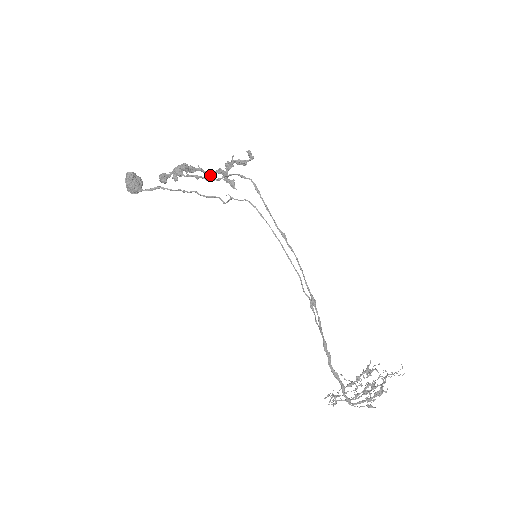
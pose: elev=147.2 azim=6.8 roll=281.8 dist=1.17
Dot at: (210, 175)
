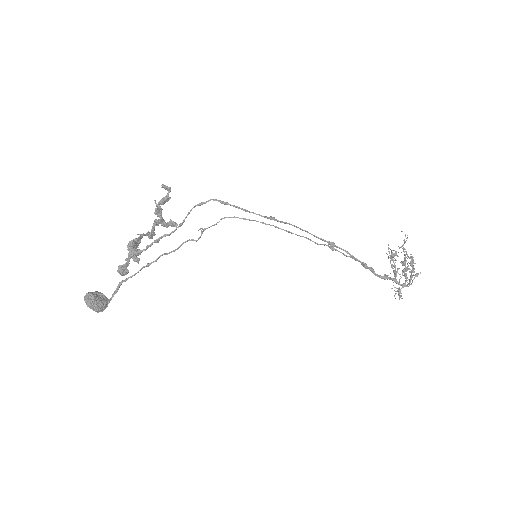
Dot at: (152, 233)
